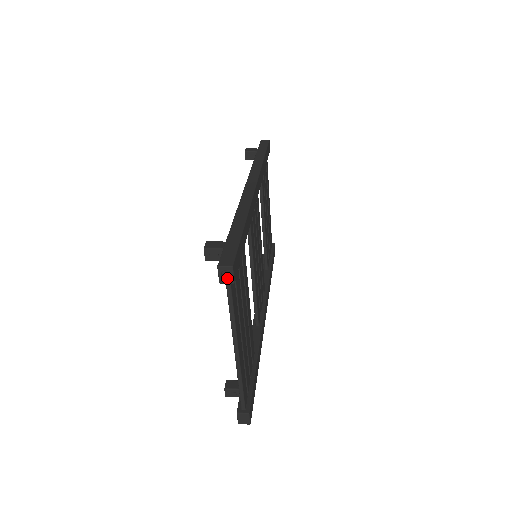
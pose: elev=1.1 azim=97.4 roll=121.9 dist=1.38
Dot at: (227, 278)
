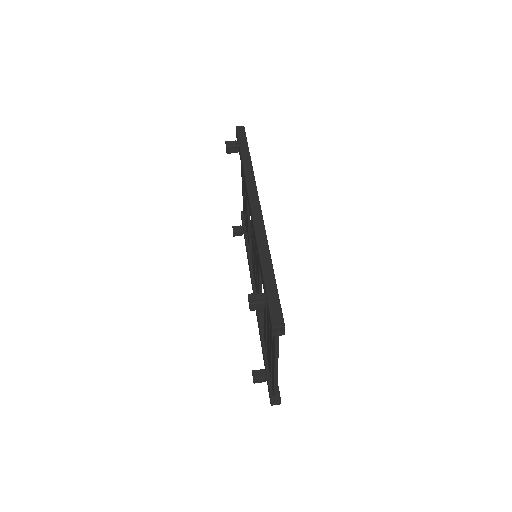
Dot at: (278, 332)
